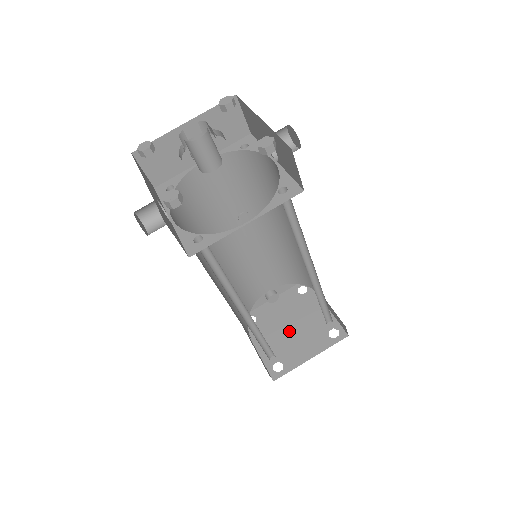
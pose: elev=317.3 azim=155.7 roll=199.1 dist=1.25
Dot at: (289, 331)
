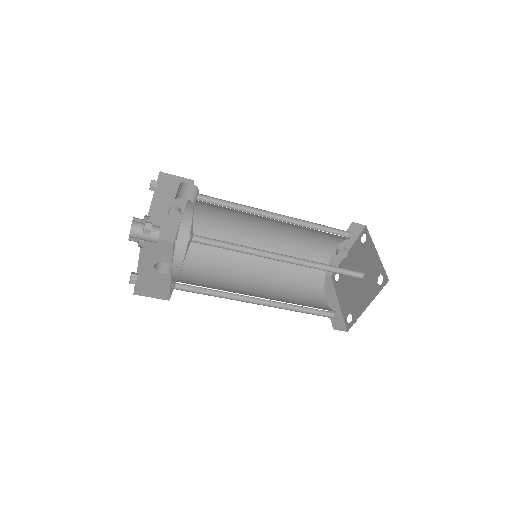
Dot at: (355, 283)
